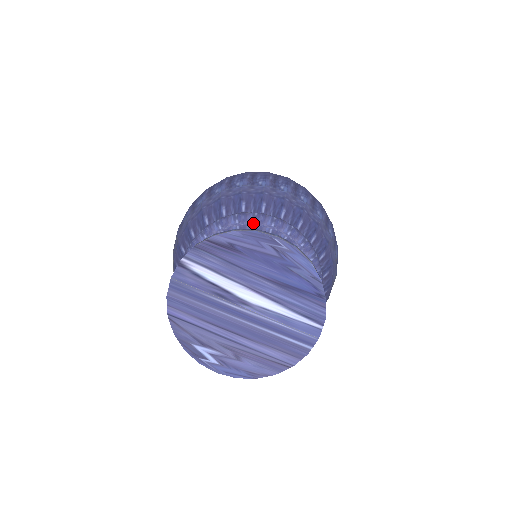
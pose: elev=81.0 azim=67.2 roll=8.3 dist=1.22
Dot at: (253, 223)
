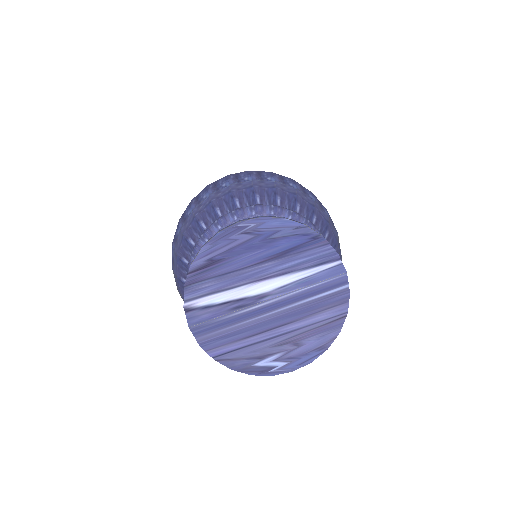
Dot at: occluded
